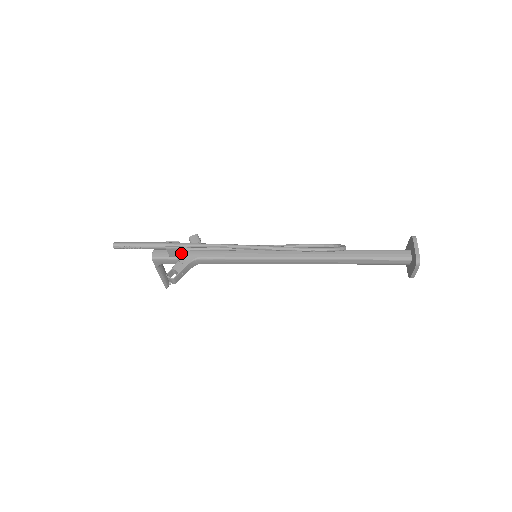
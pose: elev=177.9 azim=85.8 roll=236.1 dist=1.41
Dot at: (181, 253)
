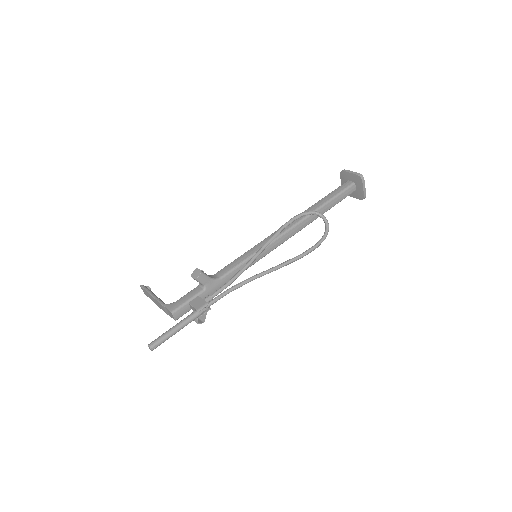
Dot at: occluded
